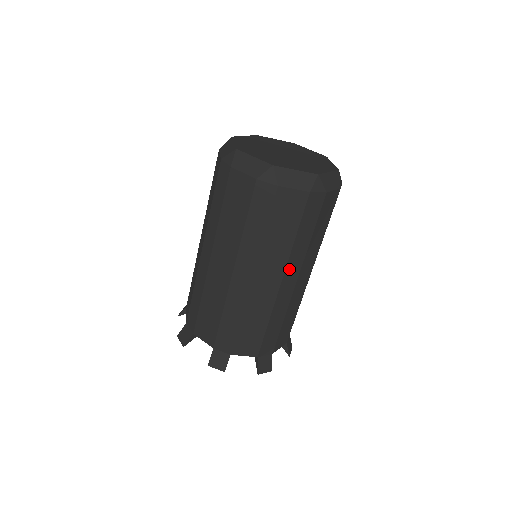
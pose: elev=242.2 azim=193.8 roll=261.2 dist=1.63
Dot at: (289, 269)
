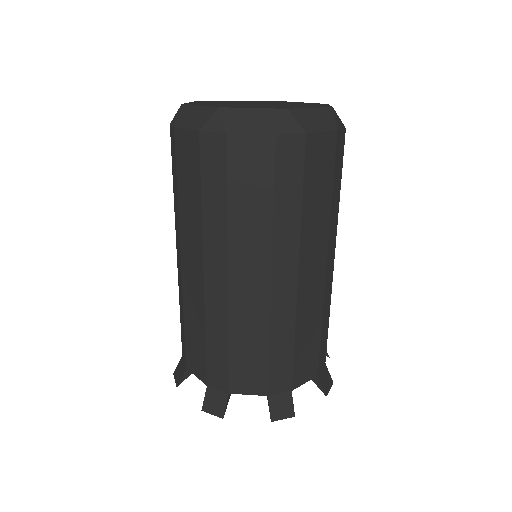
Dot at: (330, 245)
